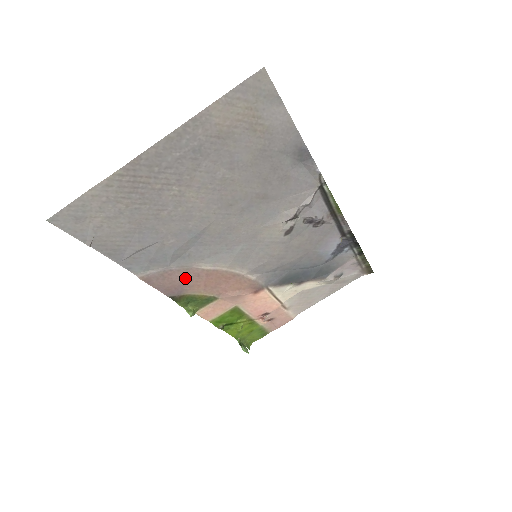
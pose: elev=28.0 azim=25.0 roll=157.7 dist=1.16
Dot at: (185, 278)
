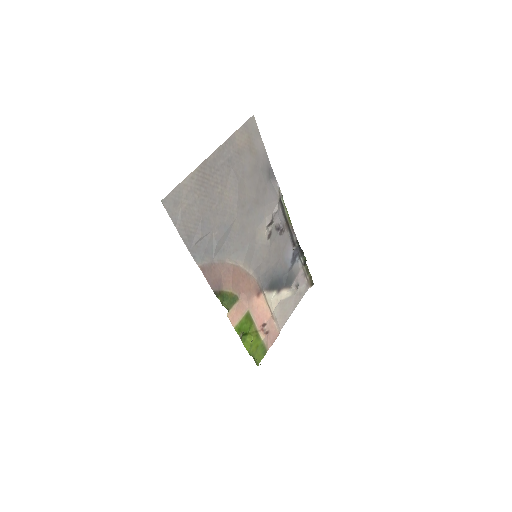
Dot at: (222, 273)
